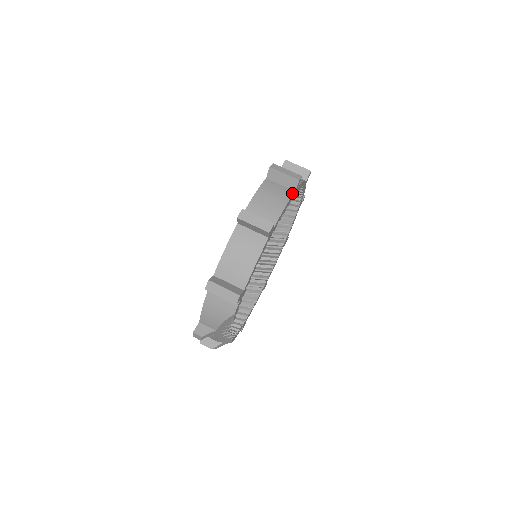
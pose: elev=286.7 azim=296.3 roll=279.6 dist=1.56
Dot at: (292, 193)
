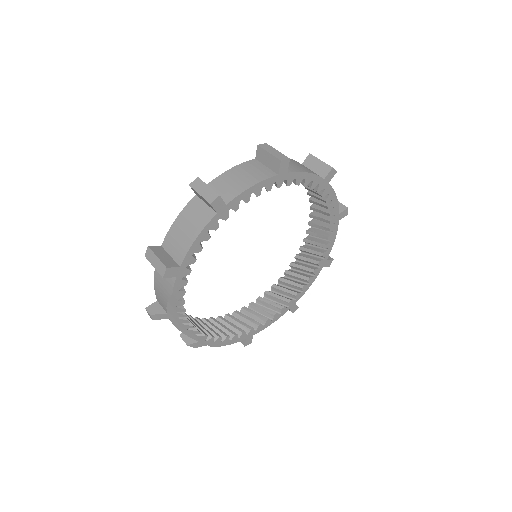
Dot at: (272, 175)
